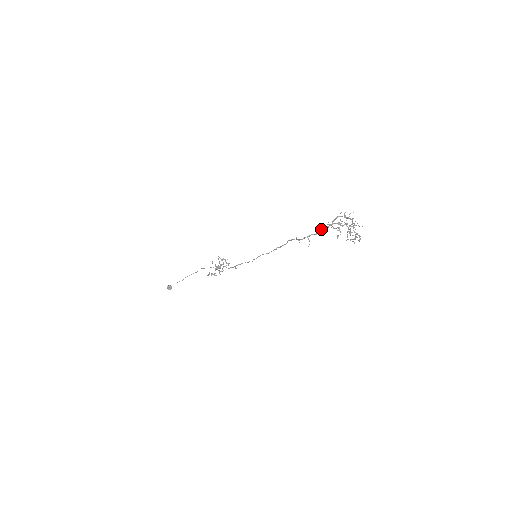
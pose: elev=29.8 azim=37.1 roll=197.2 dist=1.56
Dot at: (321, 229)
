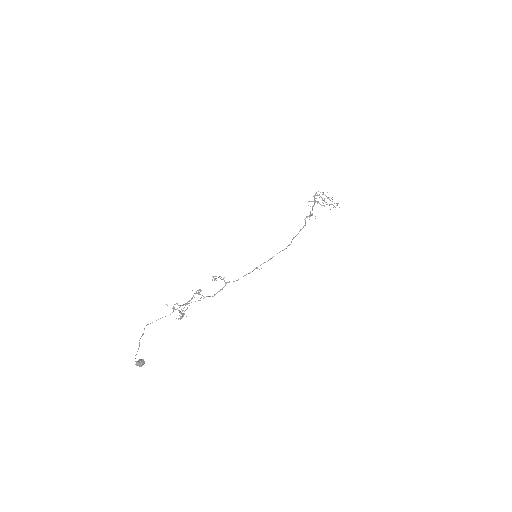
Dot at: (313, 206)
